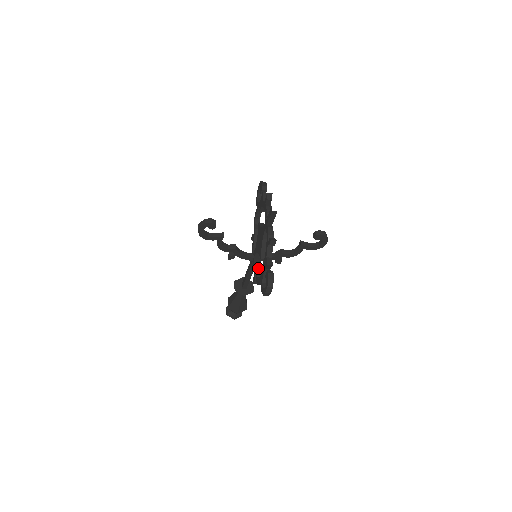
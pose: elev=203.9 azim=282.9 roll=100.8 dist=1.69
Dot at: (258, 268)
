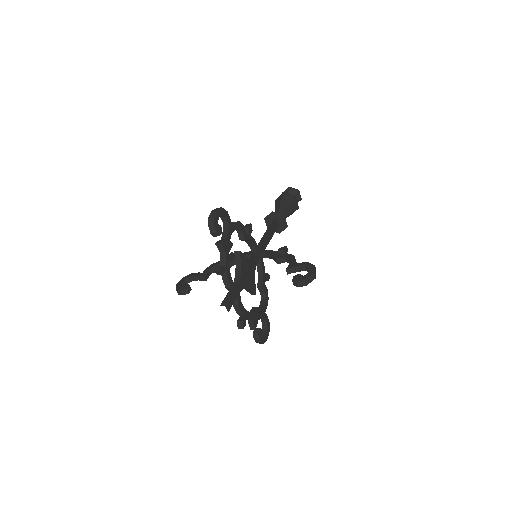
Dot at: (260, 276)
